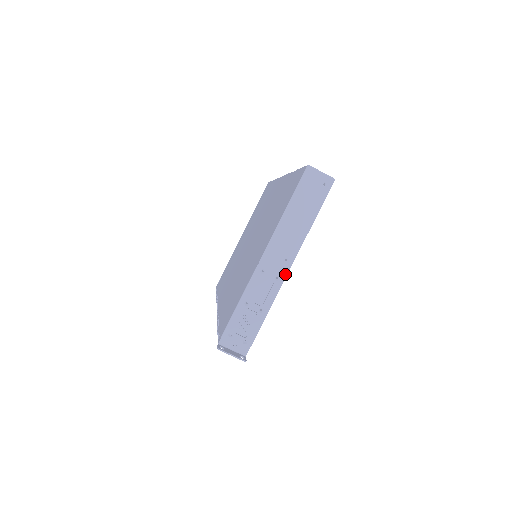
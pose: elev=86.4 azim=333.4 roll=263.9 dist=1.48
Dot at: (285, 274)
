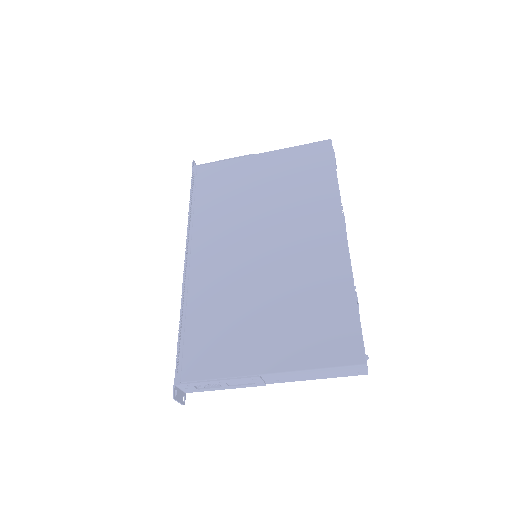
Dot at: (267, 383)
